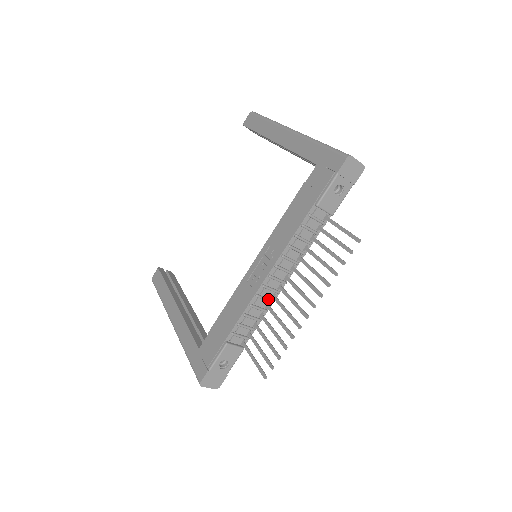
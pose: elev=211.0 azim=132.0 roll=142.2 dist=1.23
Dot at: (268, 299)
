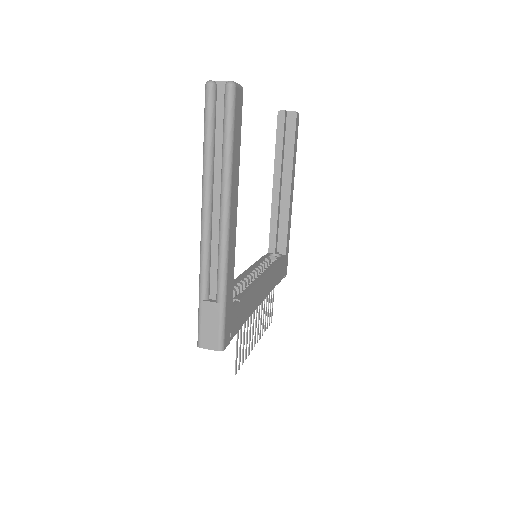
Dot at: occluded
